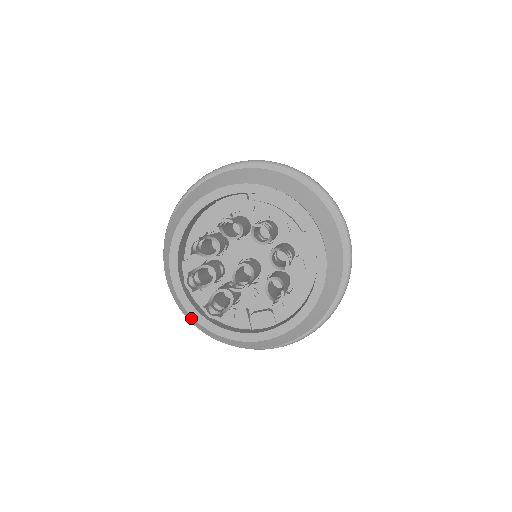
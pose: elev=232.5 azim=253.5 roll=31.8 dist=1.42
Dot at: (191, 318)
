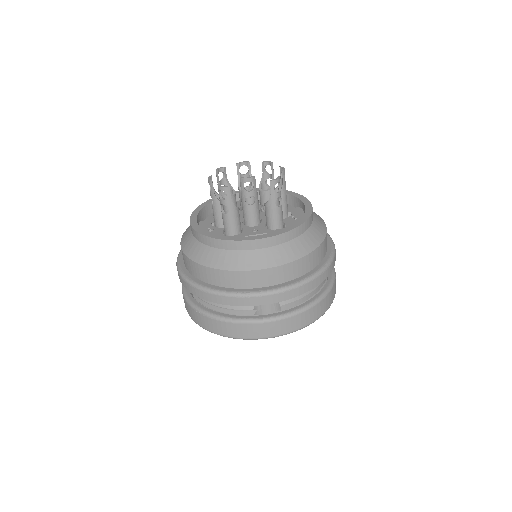
Dot at: (193, 253)
